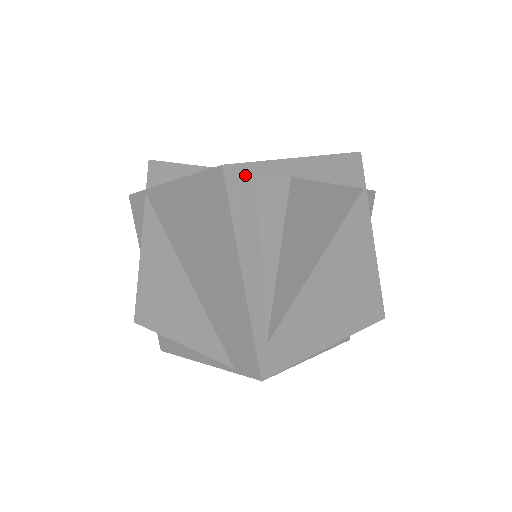
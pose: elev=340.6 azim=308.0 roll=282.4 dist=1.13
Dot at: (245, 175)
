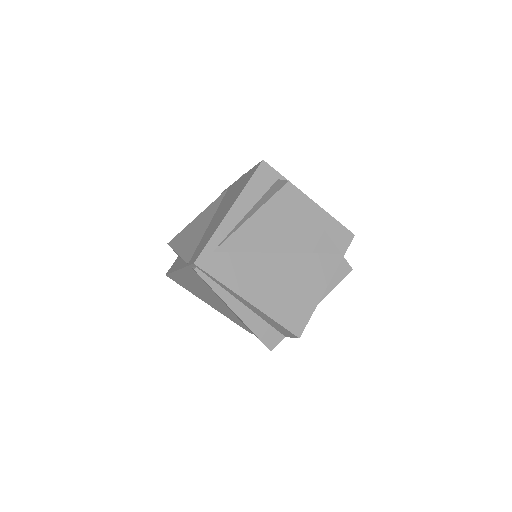
Dot at: (271, 174)
